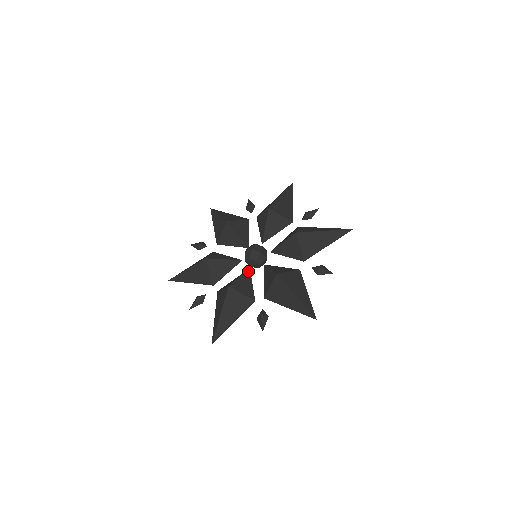
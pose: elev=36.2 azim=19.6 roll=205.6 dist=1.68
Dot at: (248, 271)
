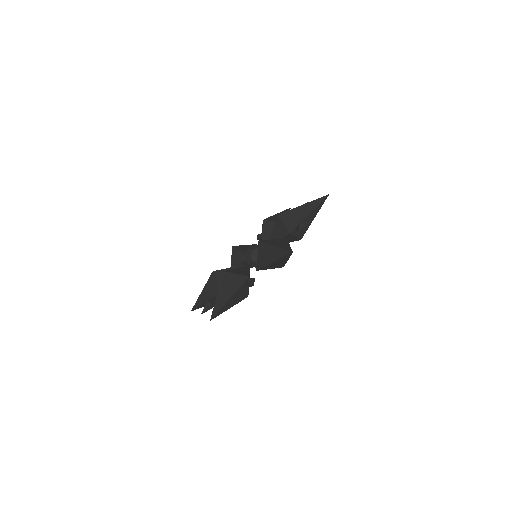
Dot at: occluded
